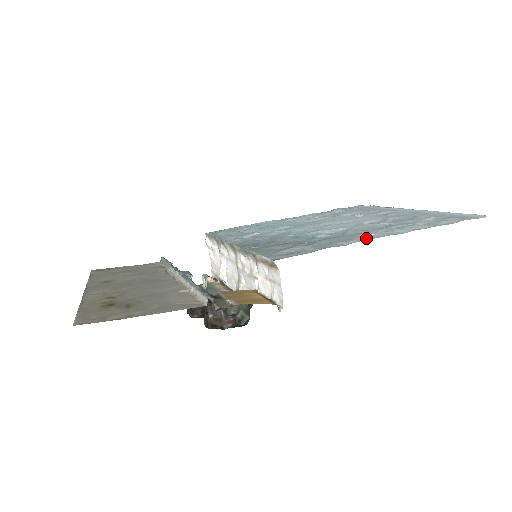
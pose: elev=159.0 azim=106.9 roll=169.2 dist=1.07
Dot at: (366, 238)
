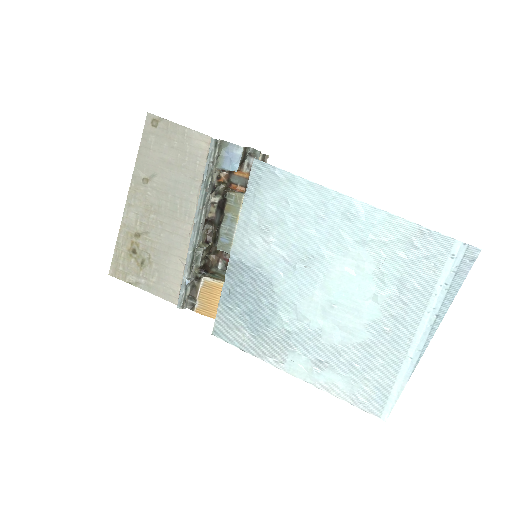
Dot at: (281, 364)
